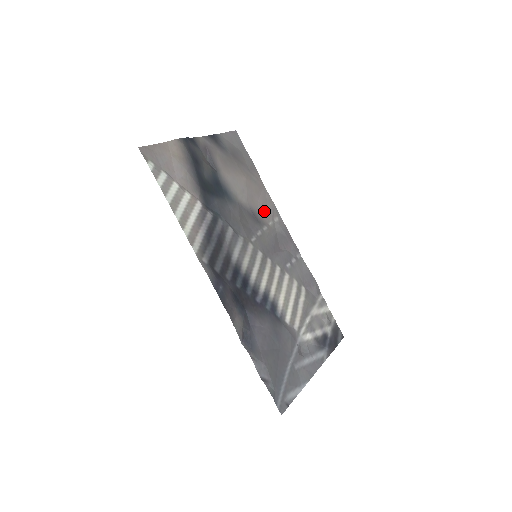
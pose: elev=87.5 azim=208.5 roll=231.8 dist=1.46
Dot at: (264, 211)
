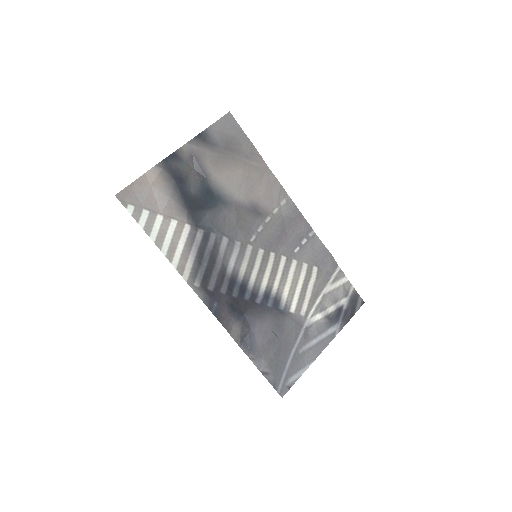
Dot at: (267, 199)
